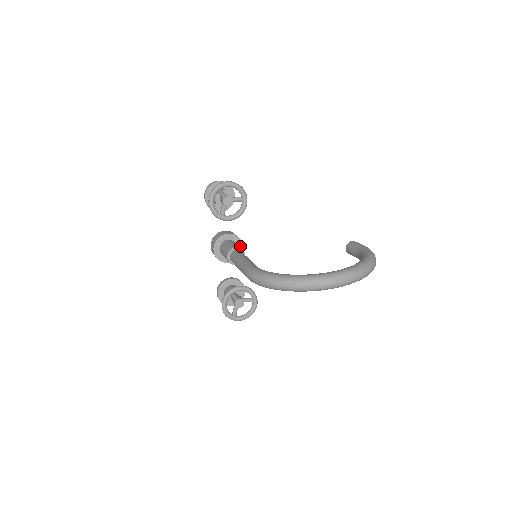
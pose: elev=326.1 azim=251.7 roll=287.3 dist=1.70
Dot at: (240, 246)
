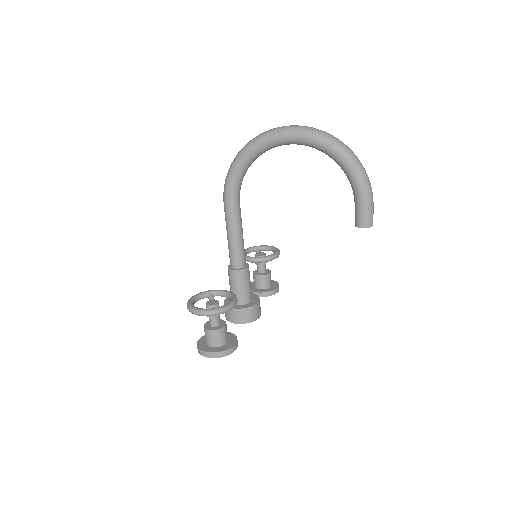
Dot at: (256, 302)
